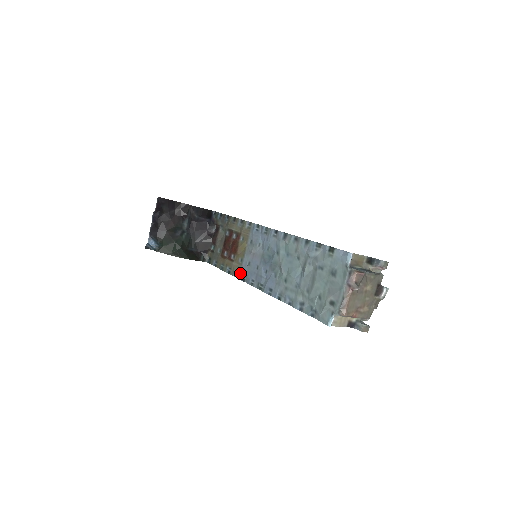
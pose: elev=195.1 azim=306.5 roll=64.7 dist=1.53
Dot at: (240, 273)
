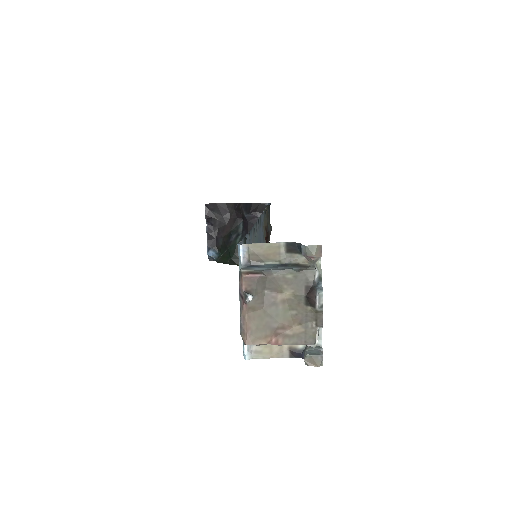
Dot at: occluded
